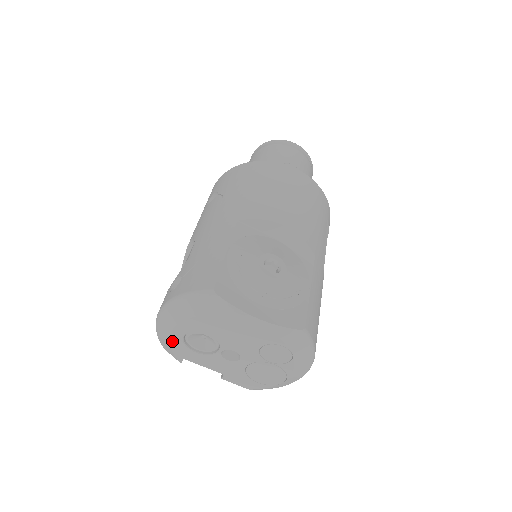
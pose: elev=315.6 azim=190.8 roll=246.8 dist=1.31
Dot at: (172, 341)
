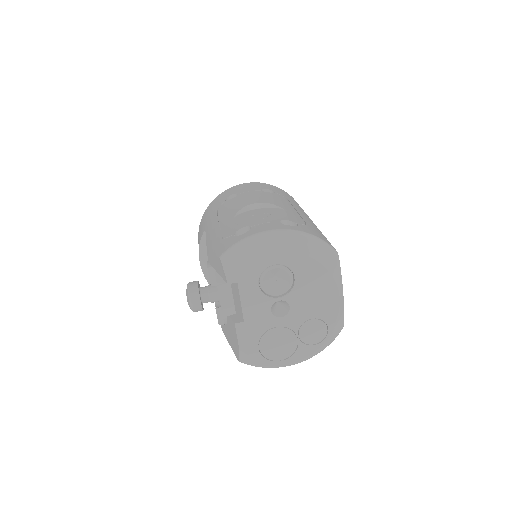
Dot at: (258, 260)
